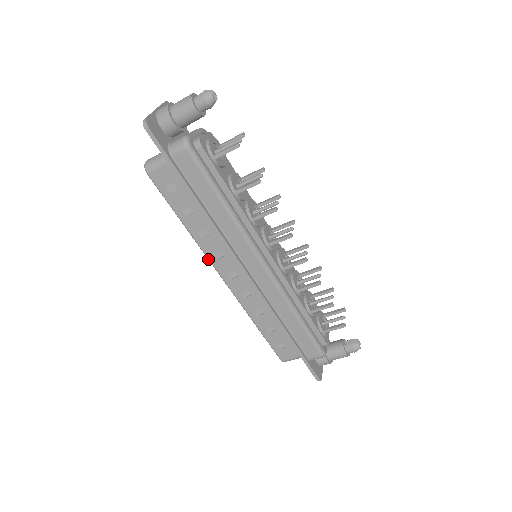
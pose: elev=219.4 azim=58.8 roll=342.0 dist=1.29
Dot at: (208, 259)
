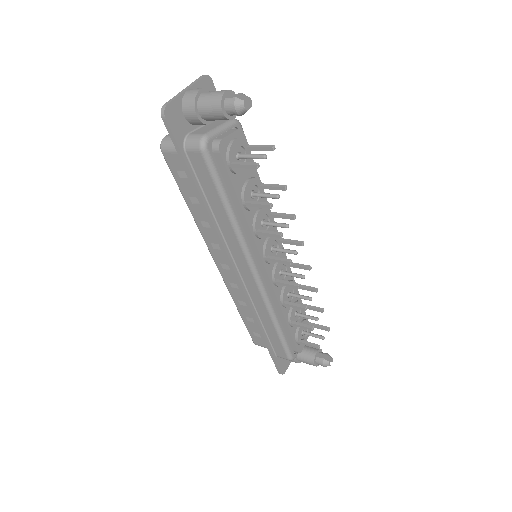
Dot at: (206, 244)
